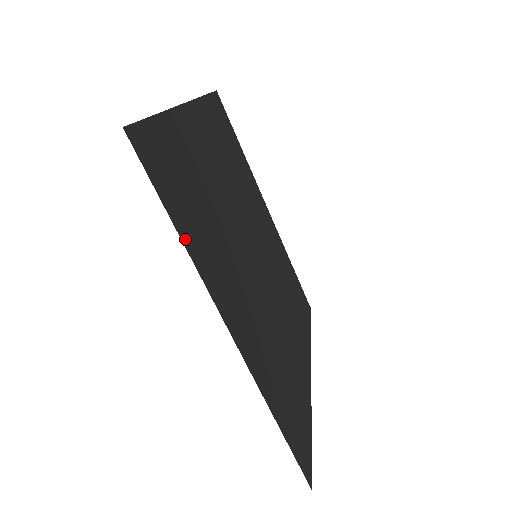
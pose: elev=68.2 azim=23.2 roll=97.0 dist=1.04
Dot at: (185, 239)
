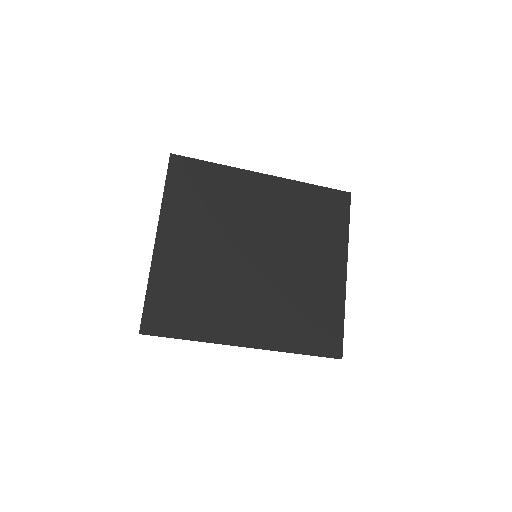
Dot at: (194, 337)
